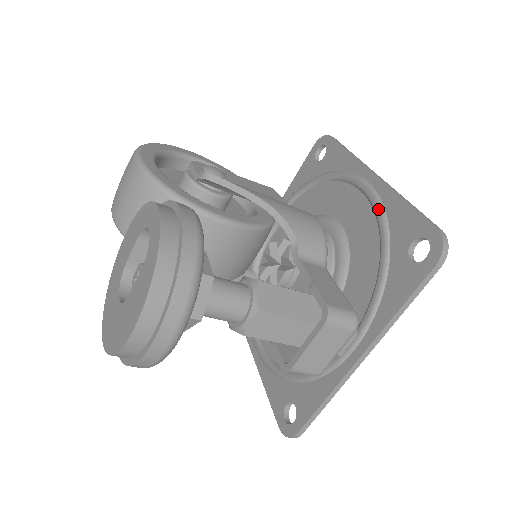
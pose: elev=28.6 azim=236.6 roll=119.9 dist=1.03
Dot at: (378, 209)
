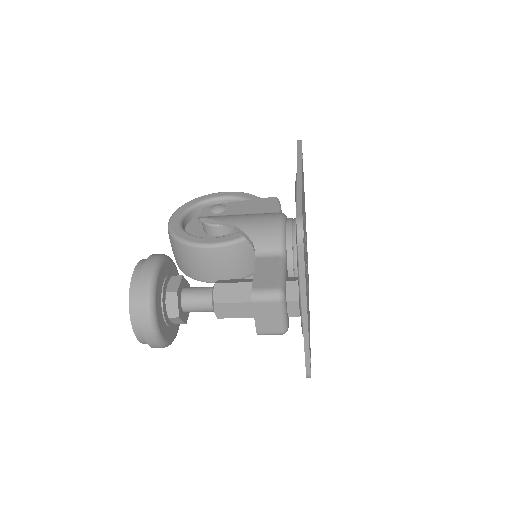
Dot at: occluded
